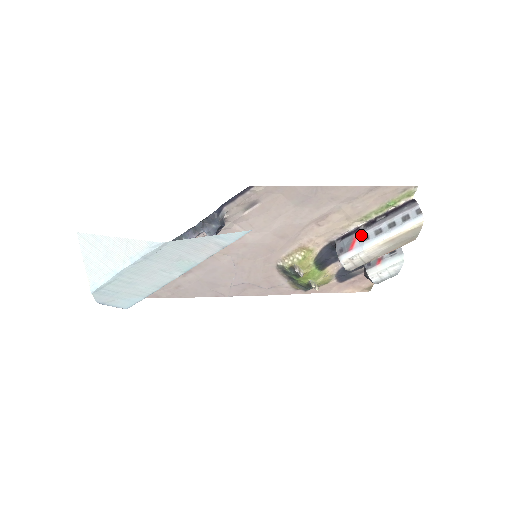
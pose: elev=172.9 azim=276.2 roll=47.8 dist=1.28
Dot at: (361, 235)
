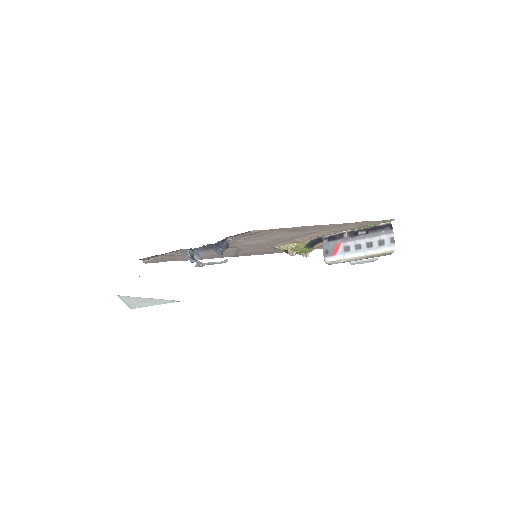
Dot at: (344, 244)
